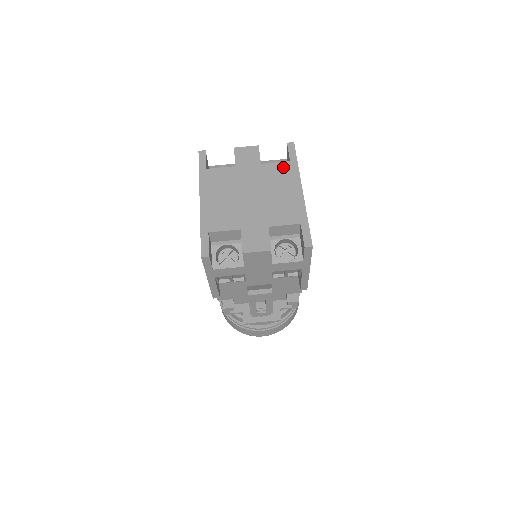
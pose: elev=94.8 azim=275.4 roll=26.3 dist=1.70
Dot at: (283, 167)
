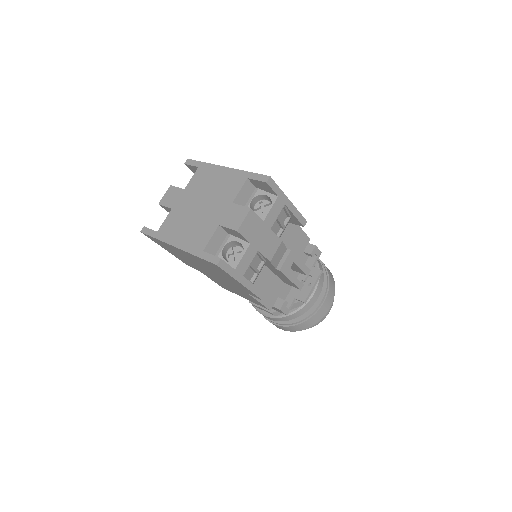
Dot at: (198, 174)
